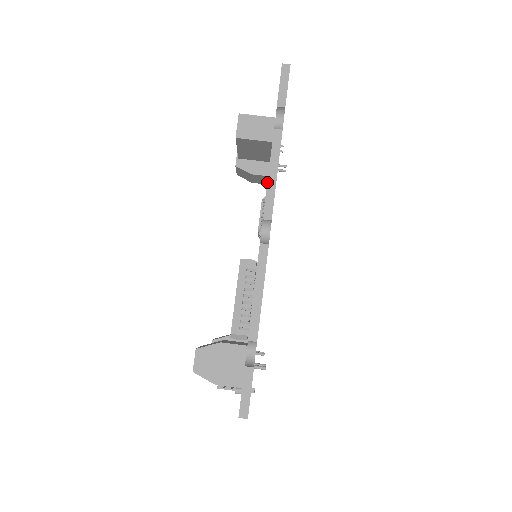
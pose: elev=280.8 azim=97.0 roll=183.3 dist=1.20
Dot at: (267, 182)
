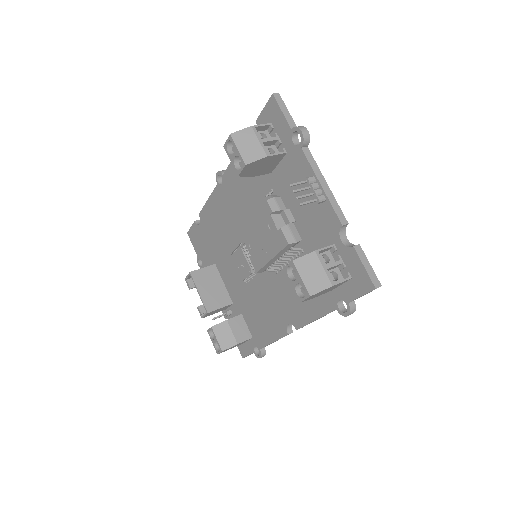
Dot at: (209, 197)
